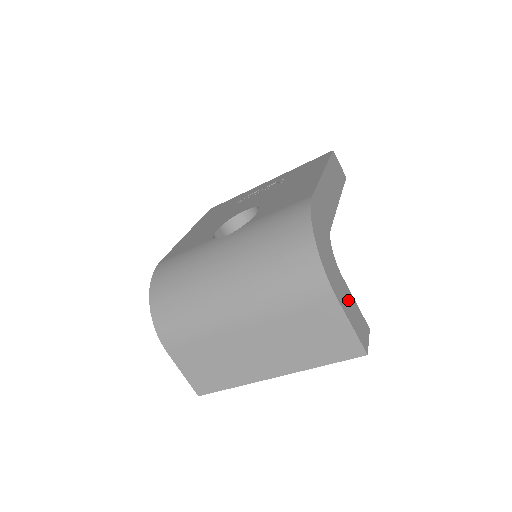
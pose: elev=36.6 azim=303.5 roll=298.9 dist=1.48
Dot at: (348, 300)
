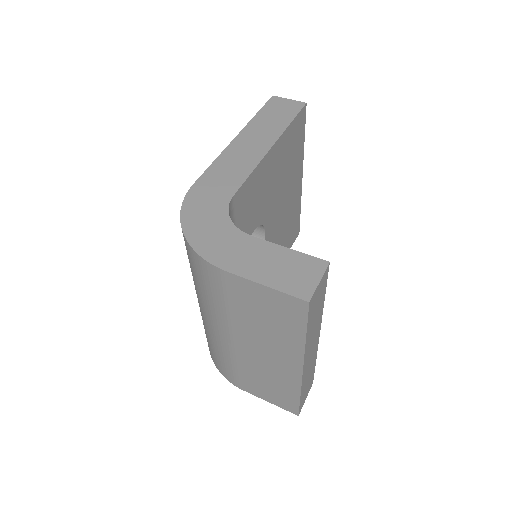
Dot at: (262, 257)
